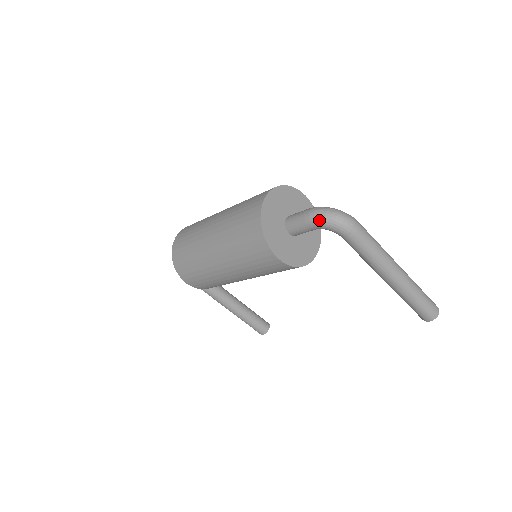
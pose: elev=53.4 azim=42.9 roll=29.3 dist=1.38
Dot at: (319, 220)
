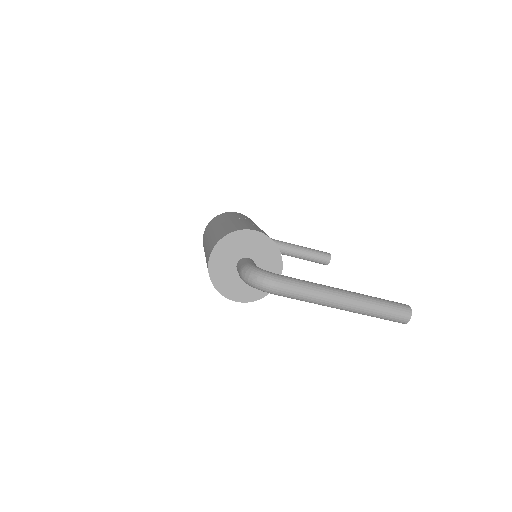
Dot at: (246, 283)
